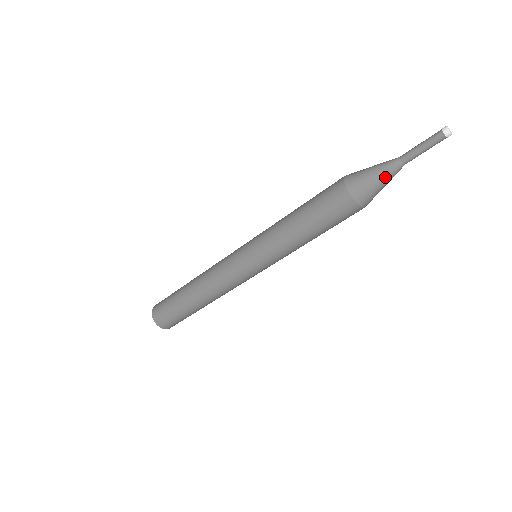
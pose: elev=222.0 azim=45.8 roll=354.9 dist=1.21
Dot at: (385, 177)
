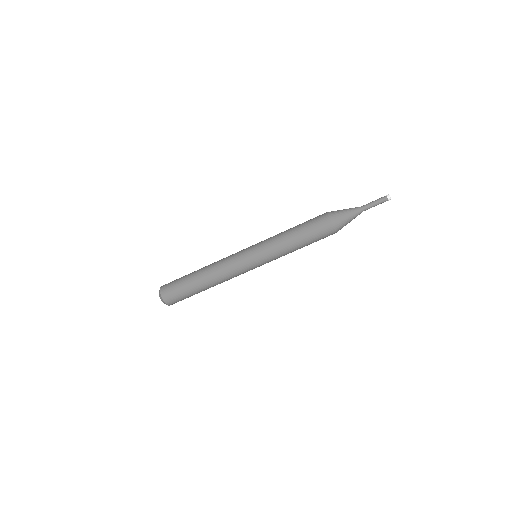
Dot at: (353, 218)
